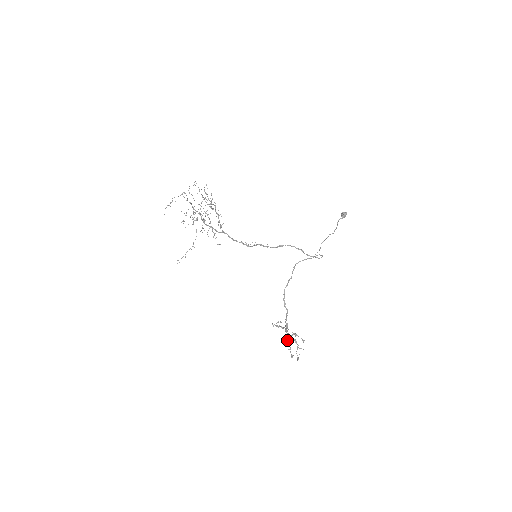
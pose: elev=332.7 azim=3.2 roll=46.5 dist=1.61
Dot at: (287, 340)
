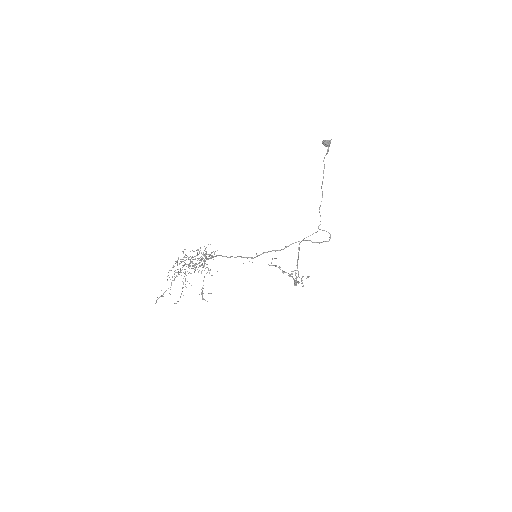
Dot at: occluded
